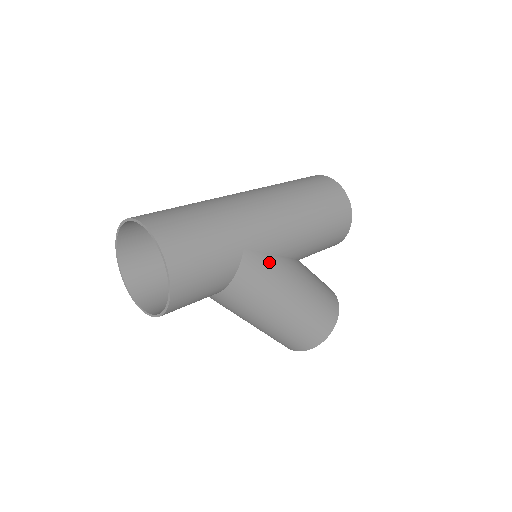
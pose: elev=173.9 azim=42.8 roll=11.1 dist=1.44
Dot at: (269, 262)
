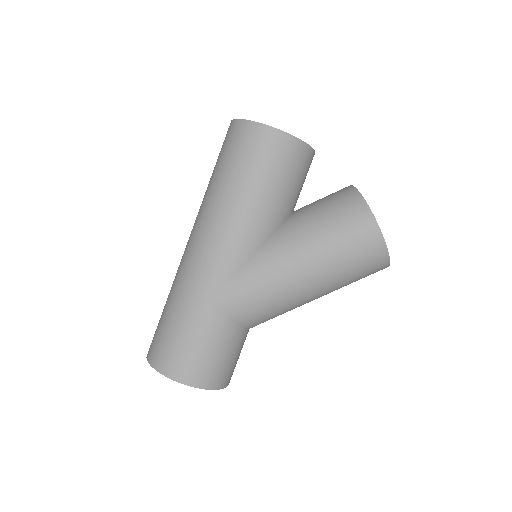
Dot at: (241, 280)
